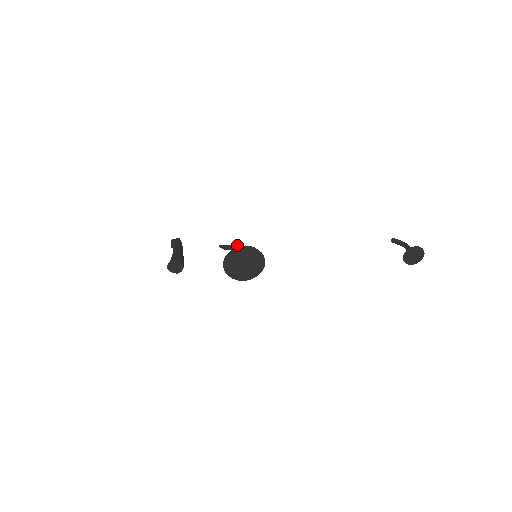
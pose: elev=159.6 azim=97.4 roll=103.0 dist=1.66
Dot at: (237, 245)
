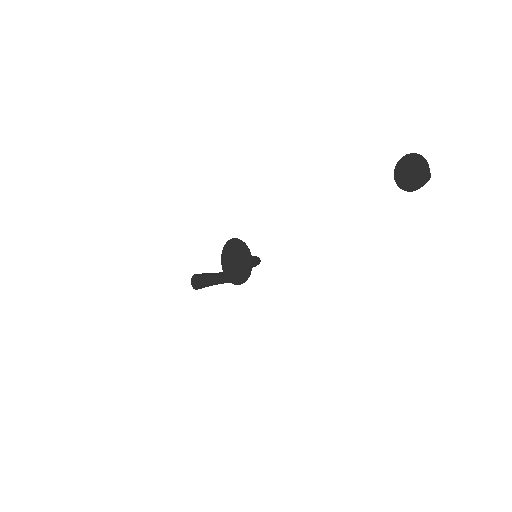
Dot at: occluded
